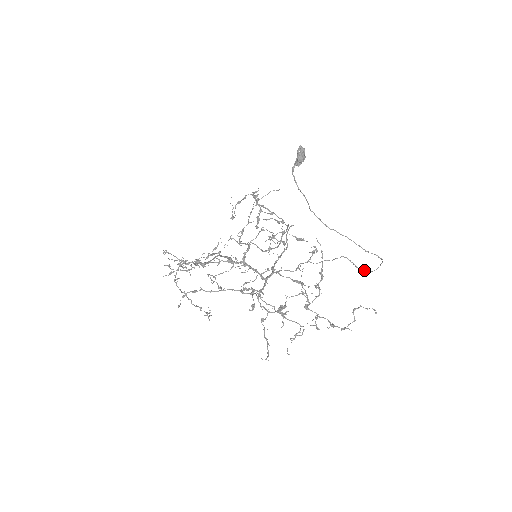
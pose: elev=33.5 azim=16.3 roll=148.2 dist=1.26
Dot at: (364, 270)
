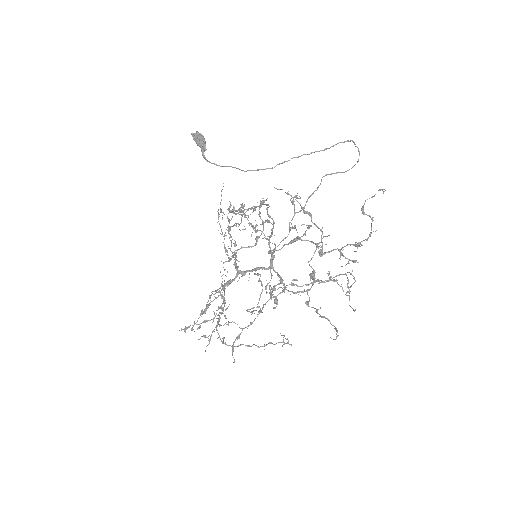
Dot at: occluded
